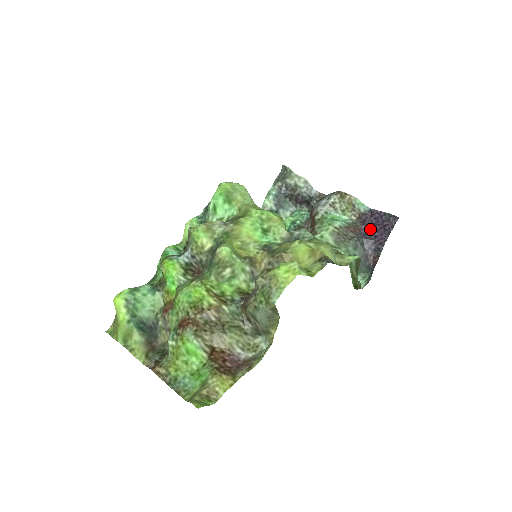
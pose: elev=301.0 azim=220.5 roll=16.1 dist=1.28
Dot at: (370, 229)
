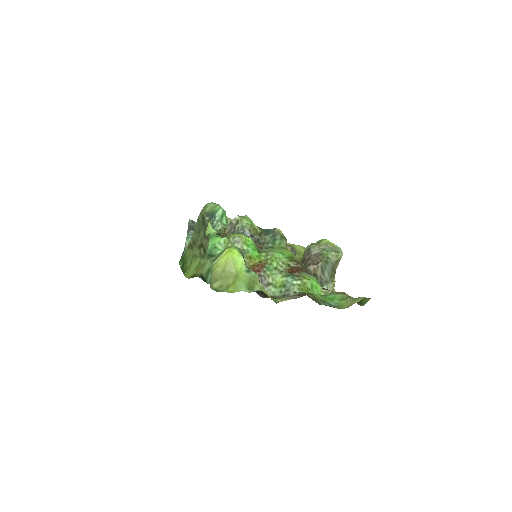
Dot at: occluded
